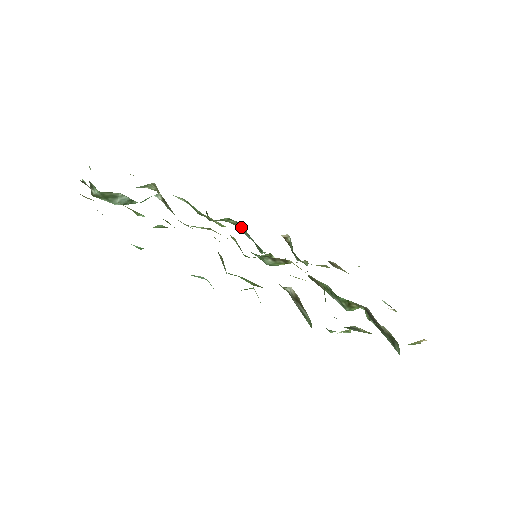
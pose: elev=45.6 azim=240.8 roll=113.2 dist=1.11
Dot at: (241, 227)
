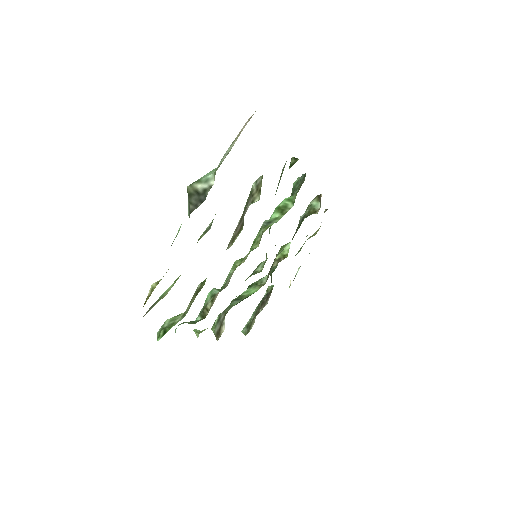
Dot at: (295, 198)
